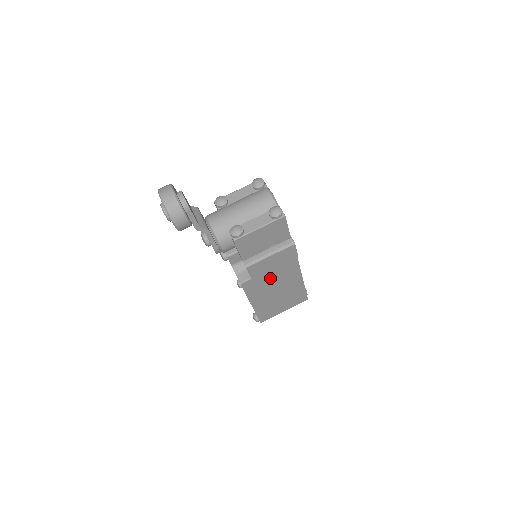
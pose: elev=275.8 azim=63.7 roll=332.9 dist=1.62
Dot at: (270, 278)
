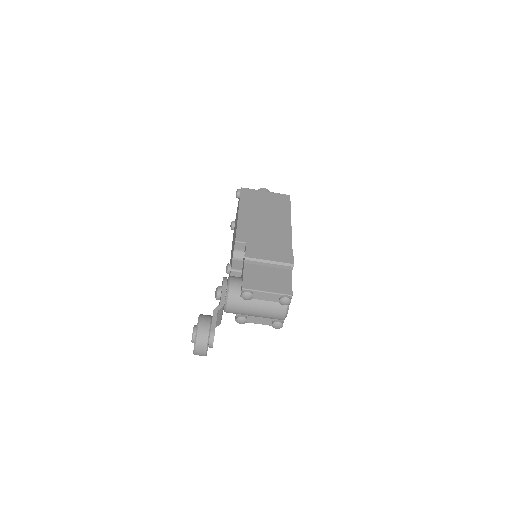
Dot at: occluded
